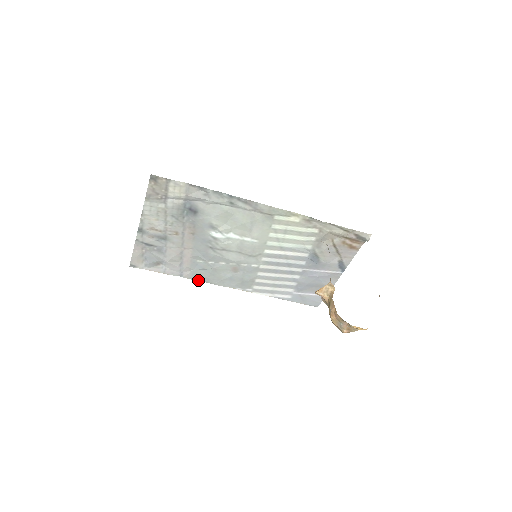
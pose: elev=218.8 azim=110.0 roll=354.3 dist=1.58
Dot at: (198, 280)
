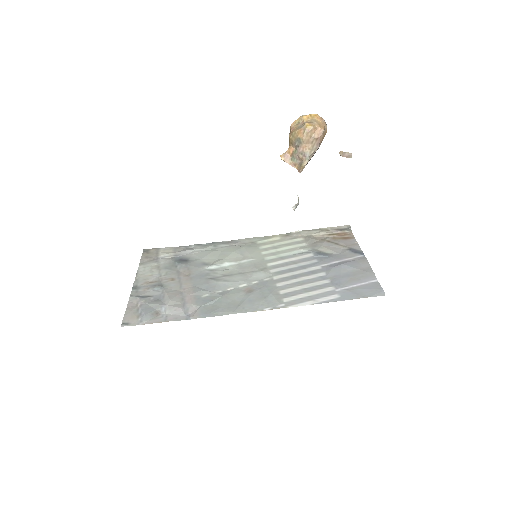
Dot at: occluded
